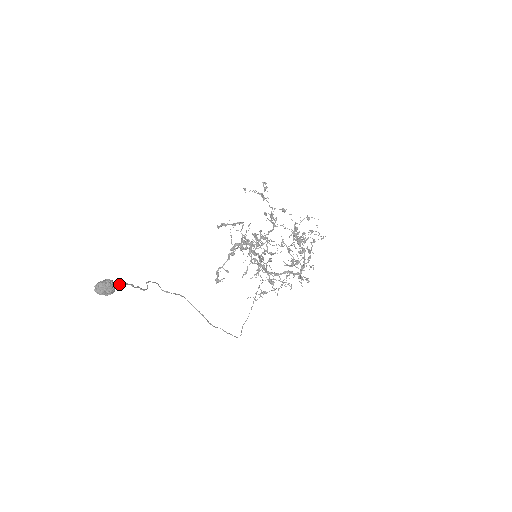
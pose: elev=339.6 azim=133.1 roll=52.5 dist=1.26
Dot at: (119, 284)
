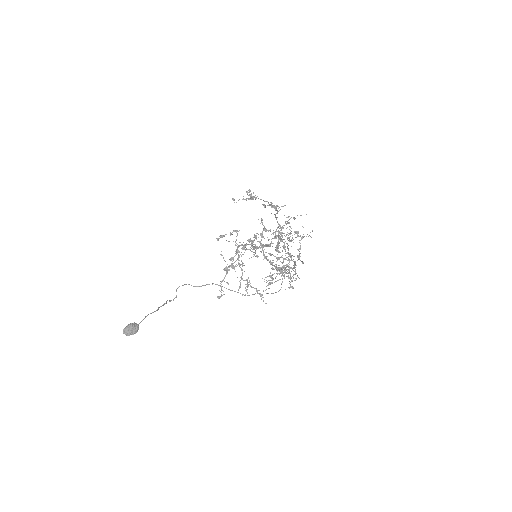
Dot at: occluded
